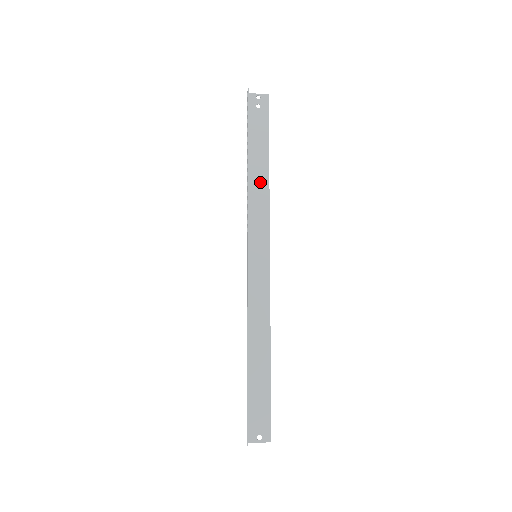
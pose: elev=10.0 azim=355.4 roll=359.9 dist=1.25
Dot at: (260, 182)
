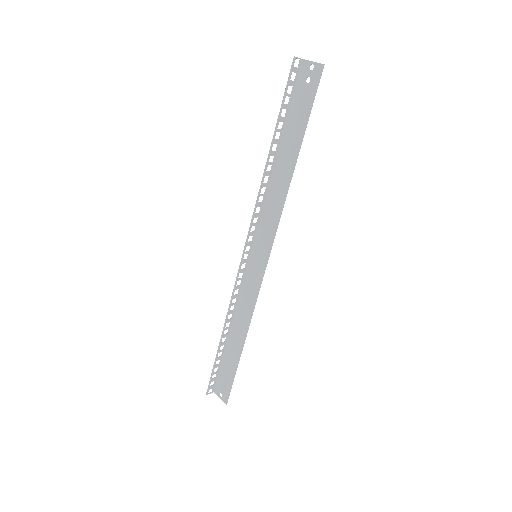
Dot at: (282, 180)
